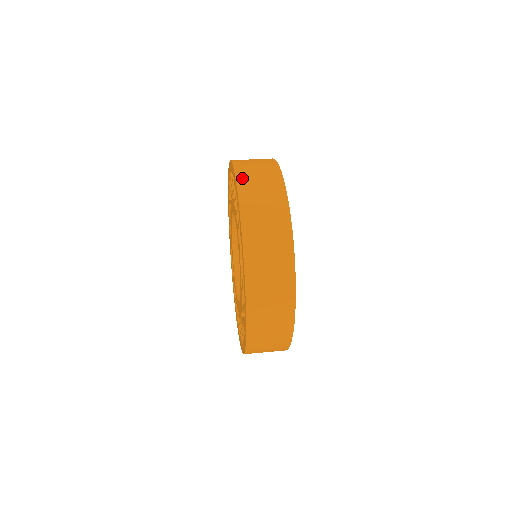
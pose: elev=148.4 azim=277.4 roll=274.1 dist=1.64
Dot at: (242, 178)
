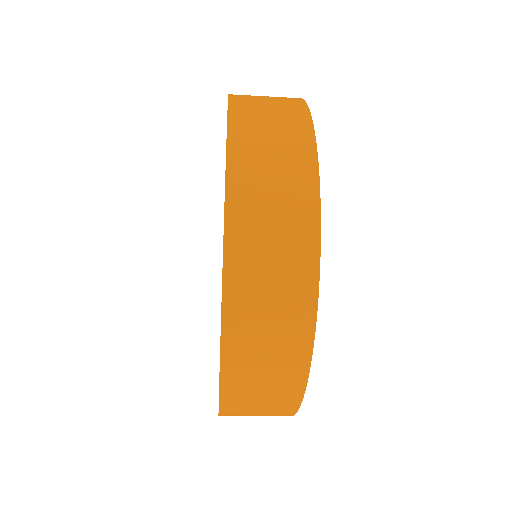
Dot at: (239, 98)
